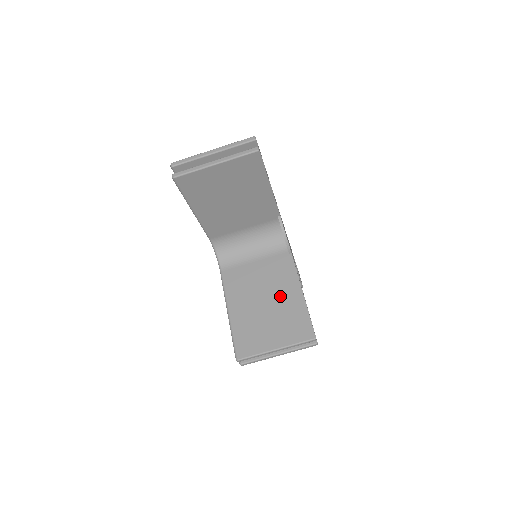
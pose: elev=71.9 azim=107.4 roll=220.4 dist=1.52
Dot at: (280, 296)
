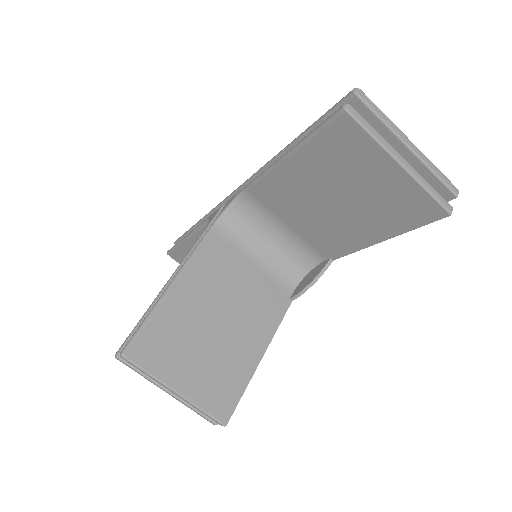
Dot at: (239, 334)
